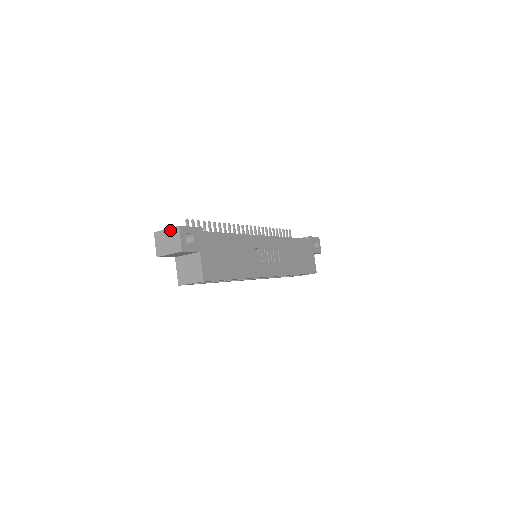
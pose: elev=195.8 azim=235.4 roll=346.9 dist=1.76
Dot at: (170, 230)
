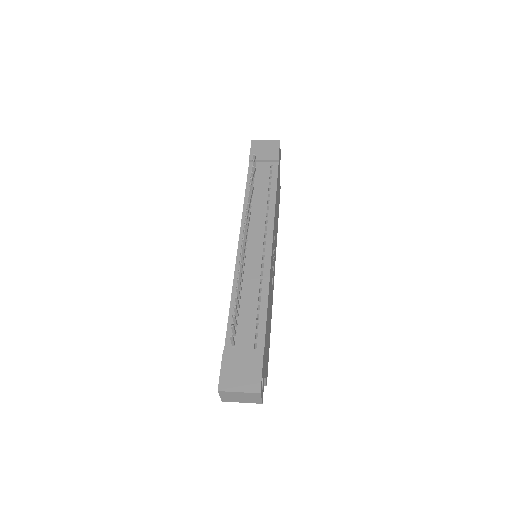
Dot at: (246, 394)
